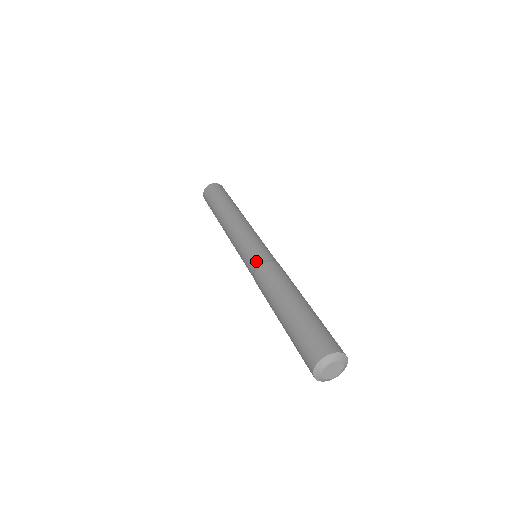
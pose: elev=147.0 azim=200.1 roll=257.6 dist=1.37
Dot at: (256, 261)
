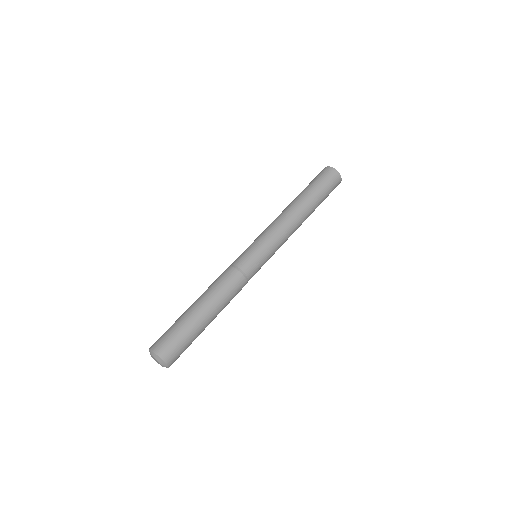
Dot at: (243, 265)
